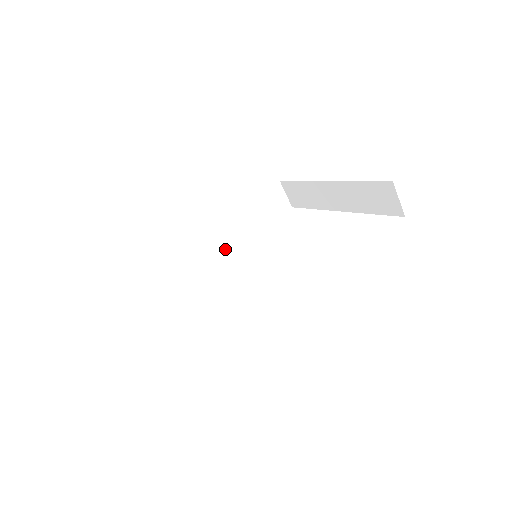
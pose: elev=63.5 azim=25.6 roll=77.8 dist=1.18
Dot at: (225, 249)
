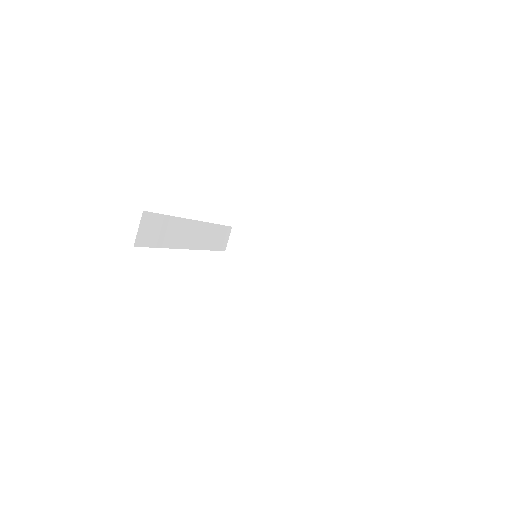
Dot at: (192, 243)
